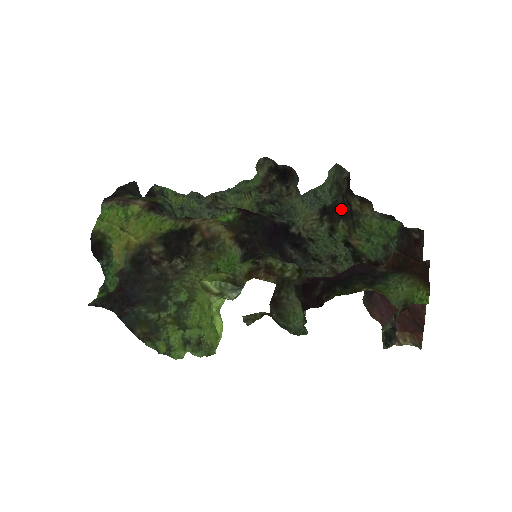
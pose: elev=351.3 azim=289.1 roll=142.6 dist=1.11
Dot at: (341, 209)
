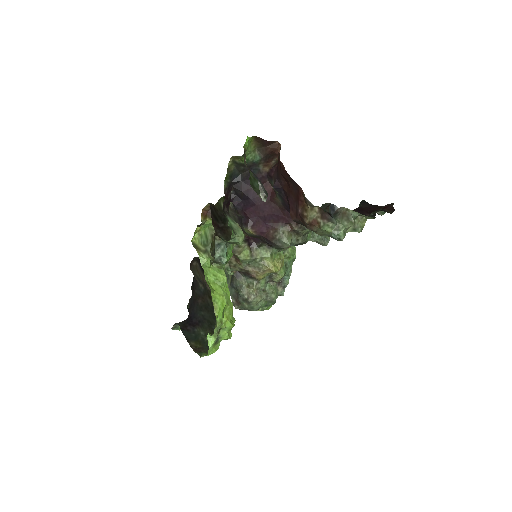
Dot at: occluded
